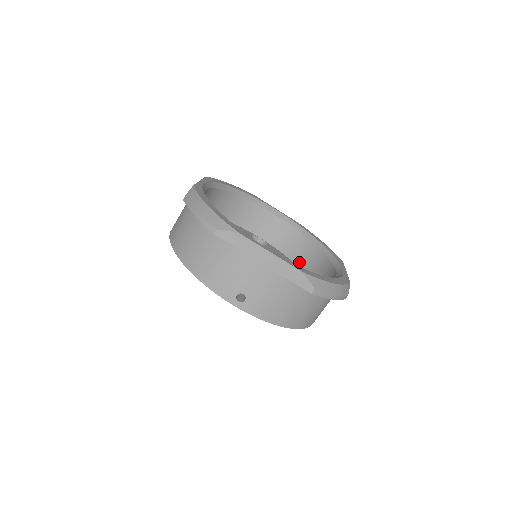
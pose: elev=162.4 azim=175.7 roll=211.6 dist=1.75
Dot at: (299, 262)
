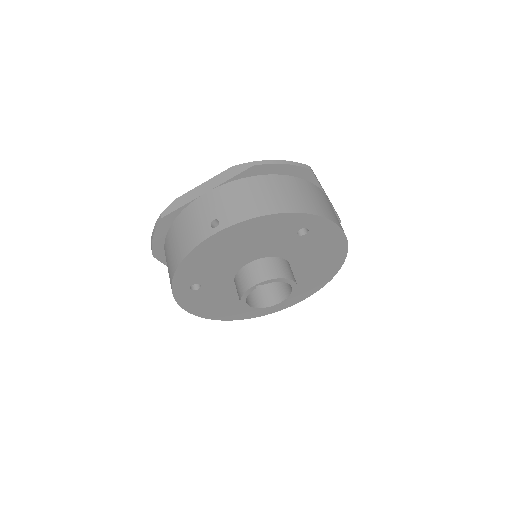
Dot at: occluded
